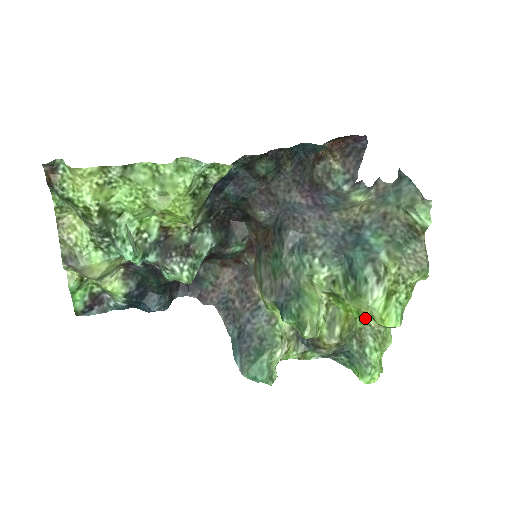
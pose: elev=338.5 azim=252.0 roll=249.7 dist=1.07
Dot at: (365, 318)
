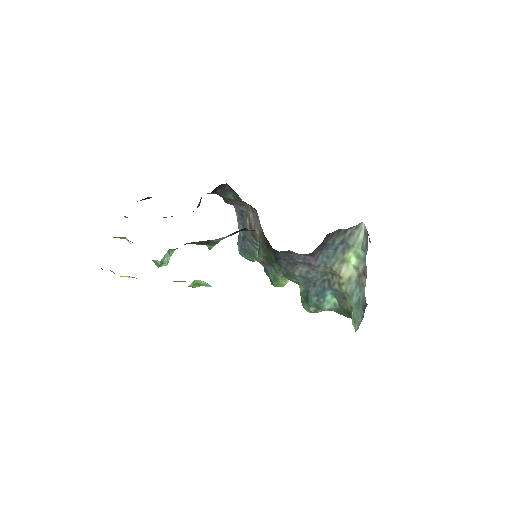
Dot at: occluded
